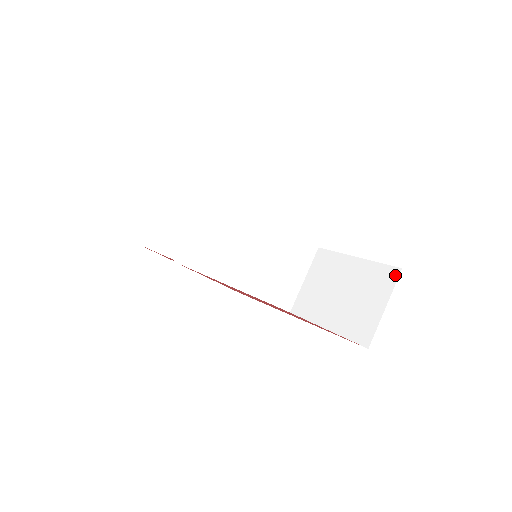
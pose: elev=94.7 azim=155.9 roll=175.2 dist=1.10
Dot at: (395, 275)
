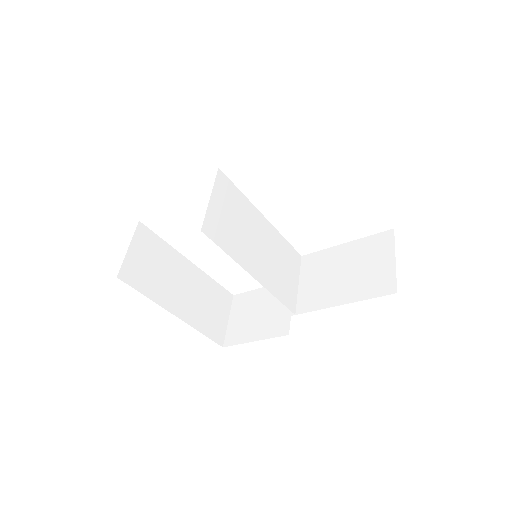
Dot at: (390, 235)
